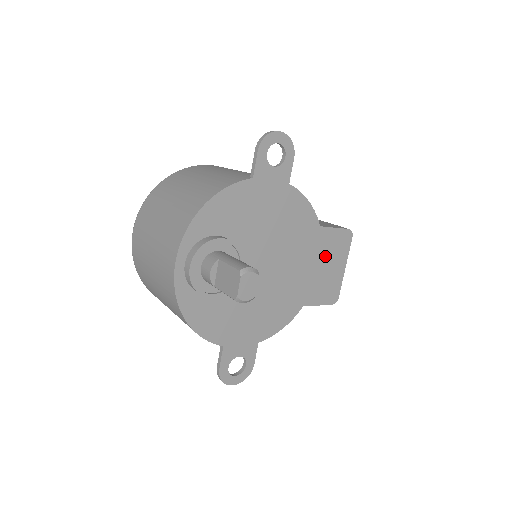
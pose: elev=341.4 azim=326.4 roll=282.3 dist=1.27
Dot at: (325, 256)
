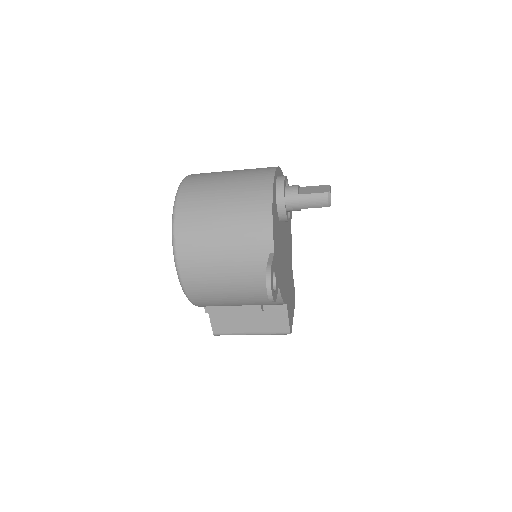
Dot at: (291, 290)
